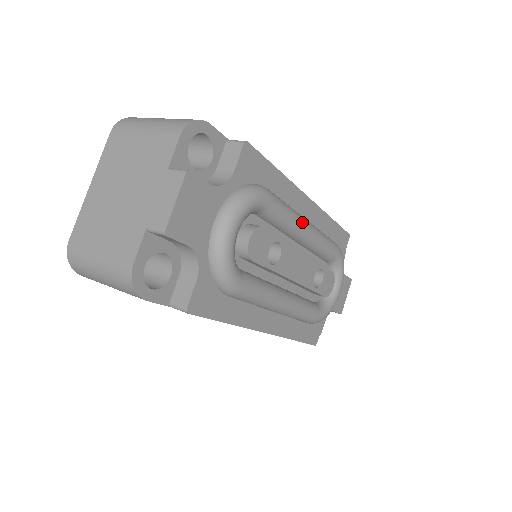
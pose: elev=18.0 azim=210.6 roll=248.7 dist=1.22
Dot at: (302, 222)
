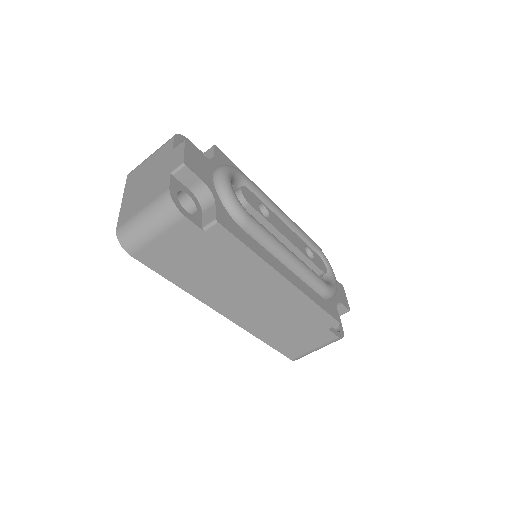
Dot at: (275, 204)
